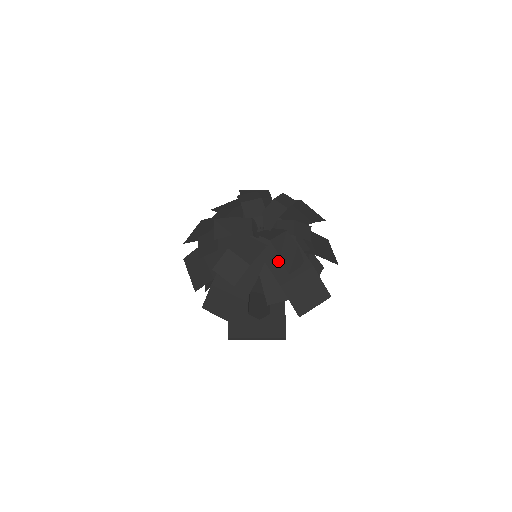
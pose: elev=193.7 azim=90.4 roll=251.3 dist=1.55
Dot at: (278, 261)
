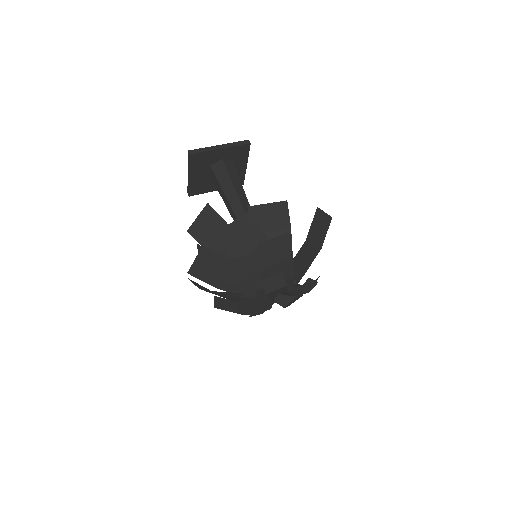
Dot at: occluded
